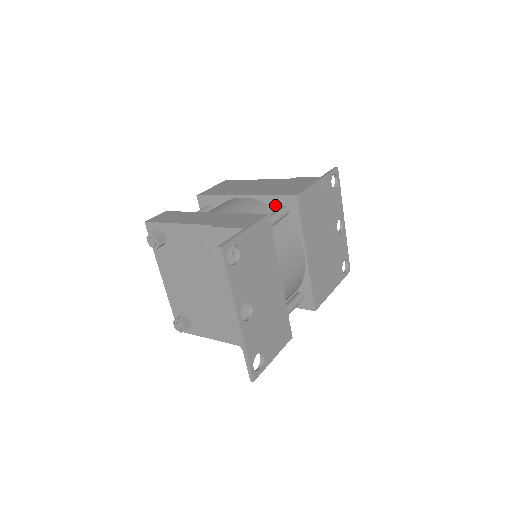
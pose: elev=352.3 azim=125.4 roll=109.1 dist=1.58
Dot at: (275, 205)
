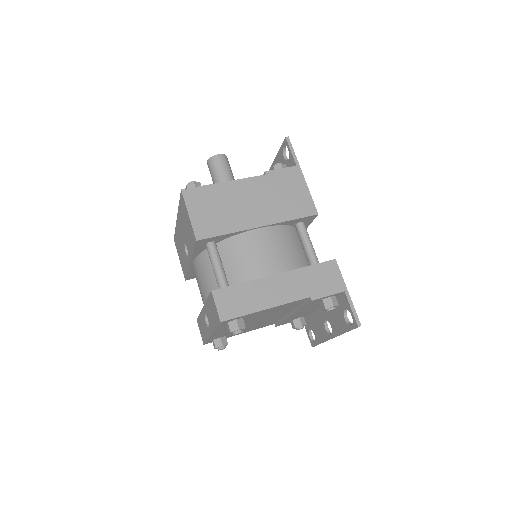
Dot at: (292, 224)
